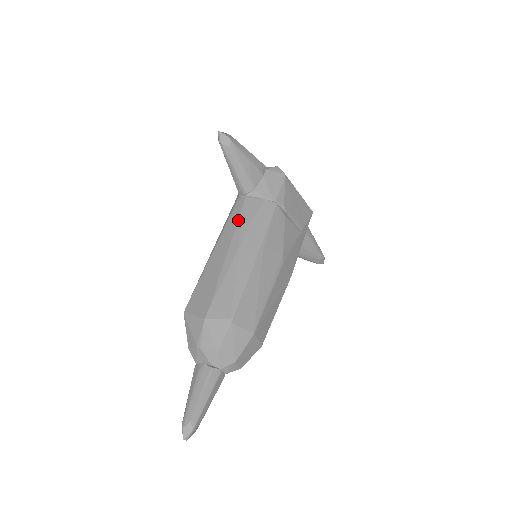
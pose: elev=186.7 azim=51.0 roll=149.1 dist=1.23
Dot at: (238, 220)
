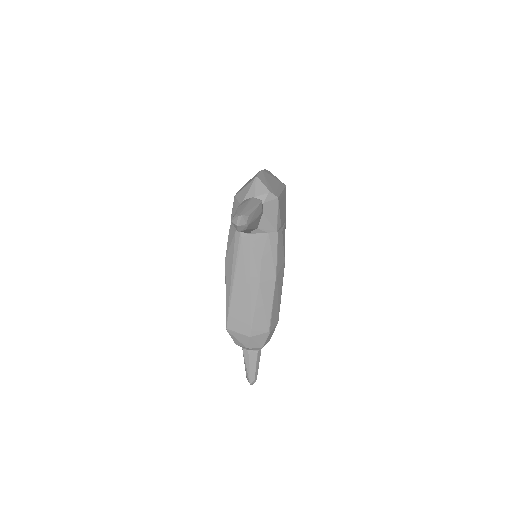
Dot at: (250, 258)
